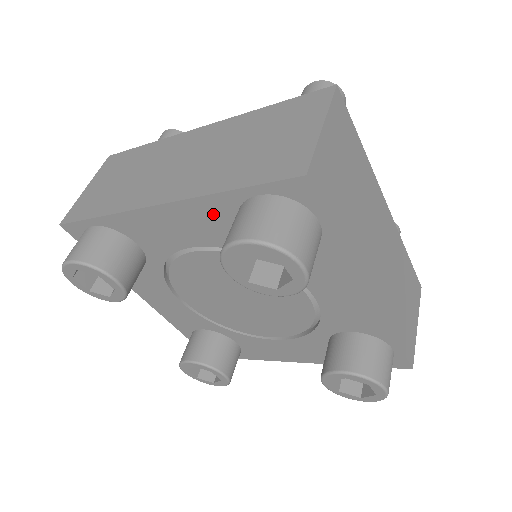
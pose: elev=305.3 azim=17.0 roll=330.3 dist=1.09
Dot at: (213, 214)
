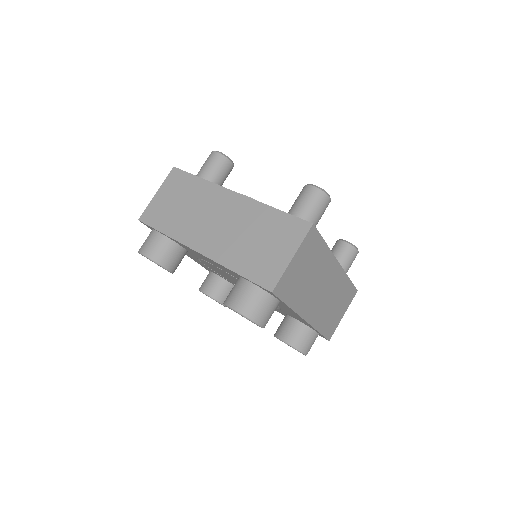
Dot at: (227, 270)
